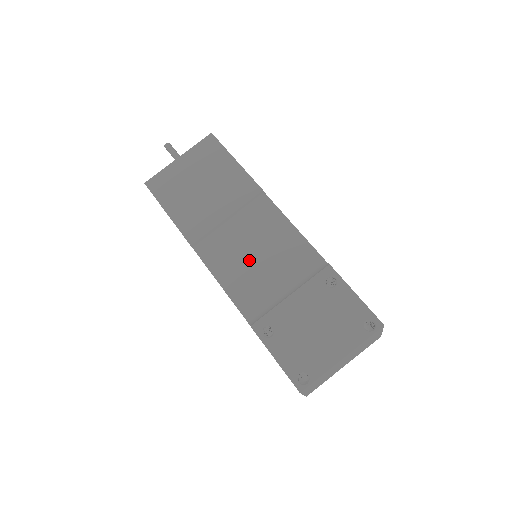
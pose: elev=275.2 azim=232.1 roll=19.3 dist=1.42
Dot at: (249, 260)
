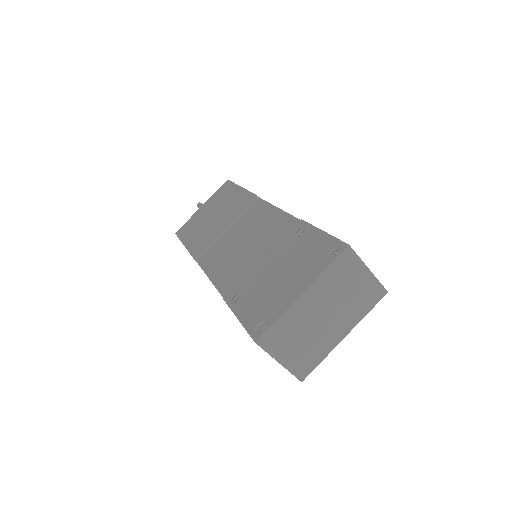
Dot at: (236, 249)
